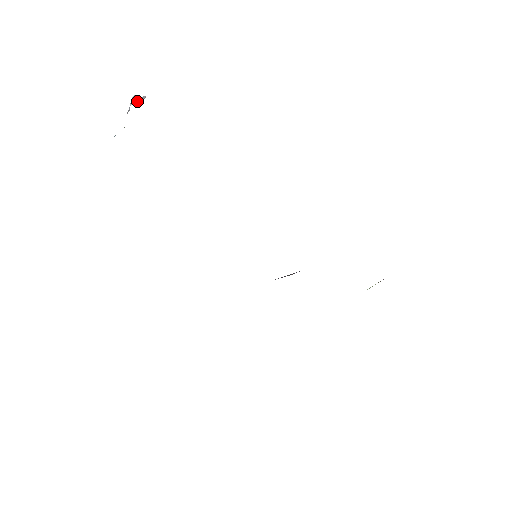
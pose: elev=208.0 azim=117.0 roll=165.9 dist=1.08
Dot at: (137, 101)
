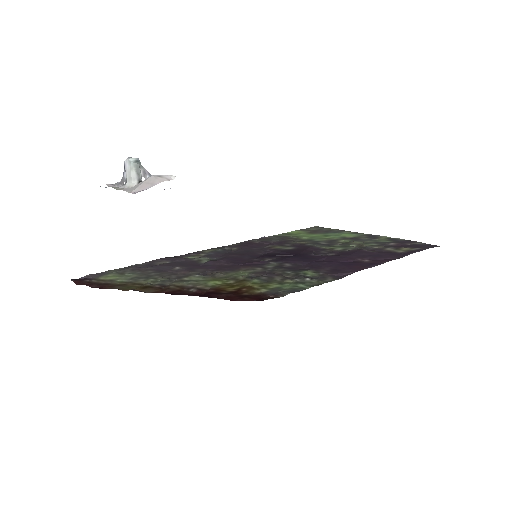
Dot at: (137, 178)
